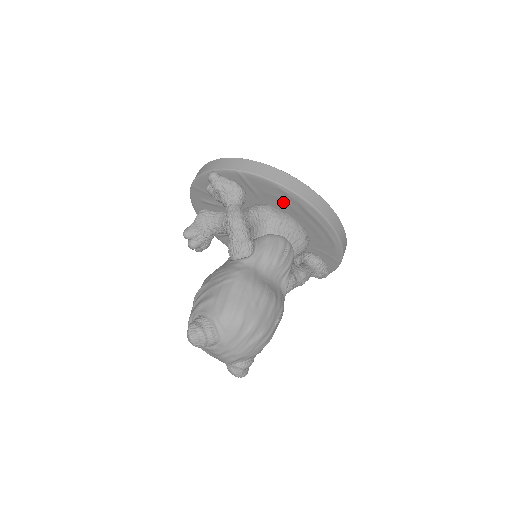
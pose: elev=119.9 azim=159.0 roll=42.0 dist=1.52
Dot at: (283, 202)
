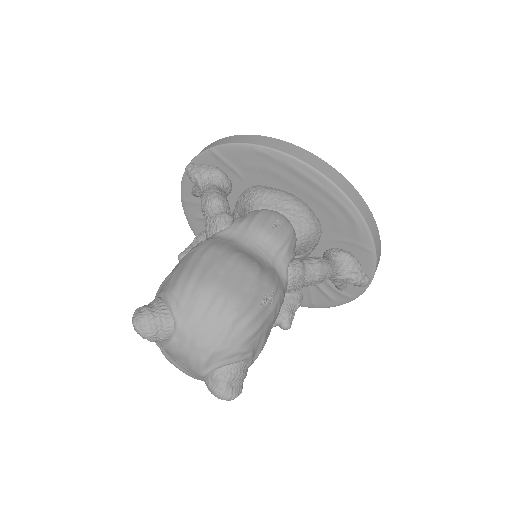
Dot at: (269, 172)
